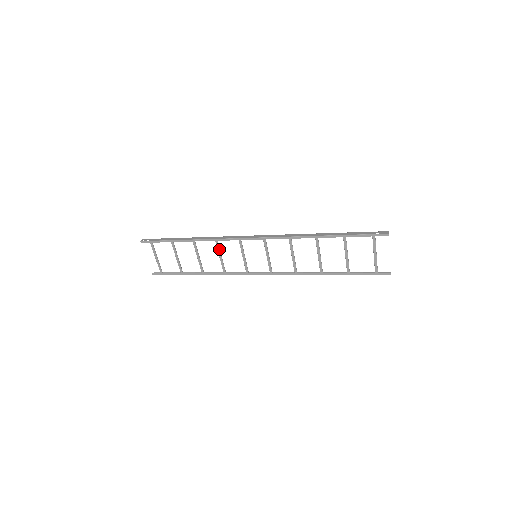
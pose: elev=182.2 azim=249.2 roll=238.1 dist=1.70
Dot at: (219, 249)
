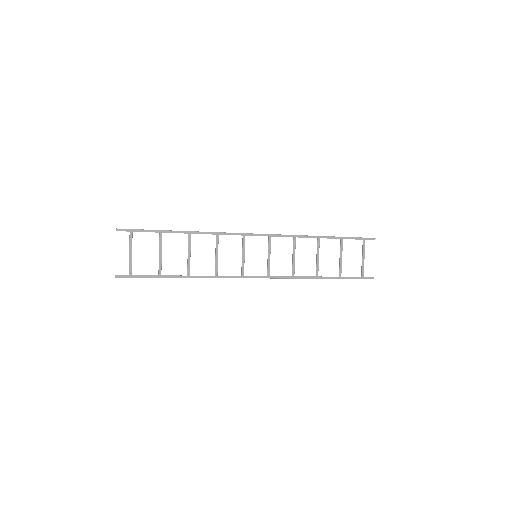
Dot at: occluded
